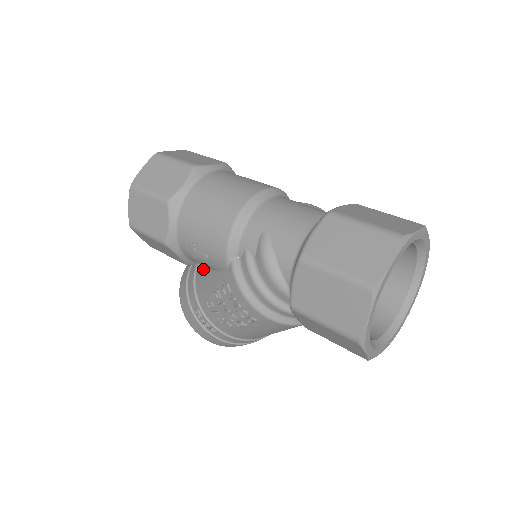
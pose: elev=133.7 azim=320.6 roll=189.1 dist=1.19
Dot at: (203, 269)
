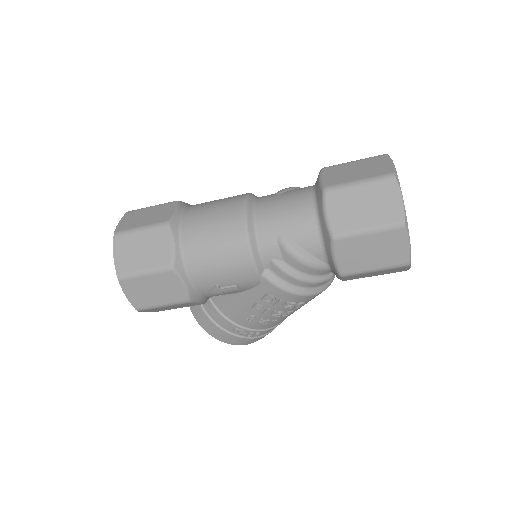
Dot at: (223, 297)
